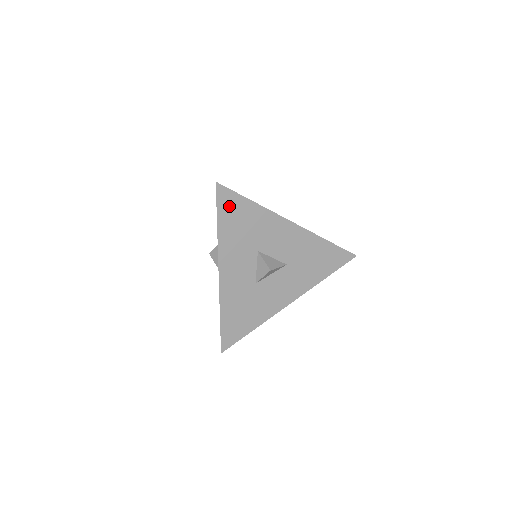
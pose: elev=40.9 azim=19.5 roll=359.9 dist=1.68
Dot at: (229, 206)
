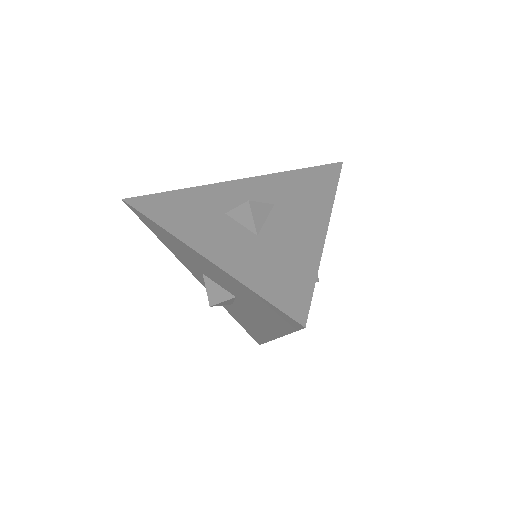
Dot at: (153, 205)
